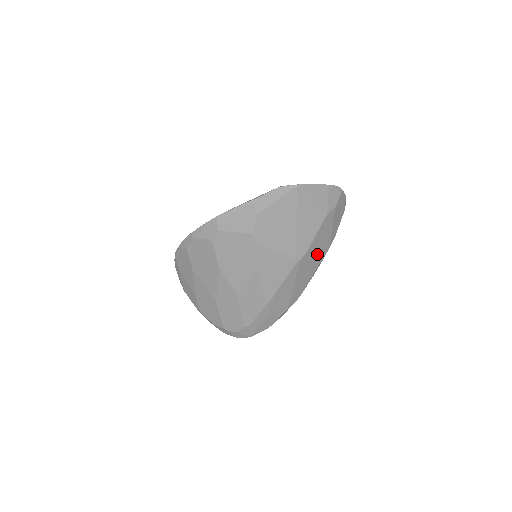
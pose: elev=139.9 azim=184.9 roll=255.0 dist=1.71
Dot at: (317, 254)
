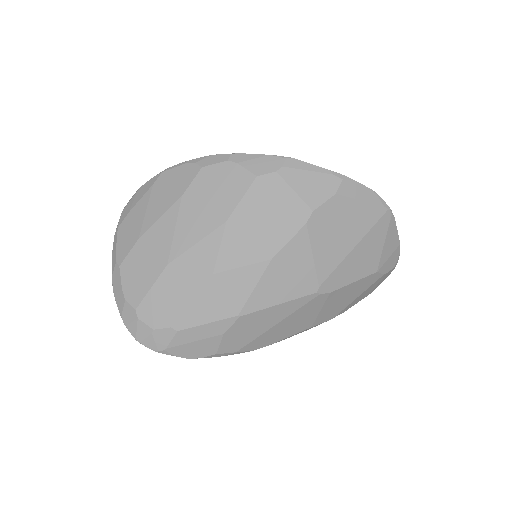
Dot at: (326, 310)
